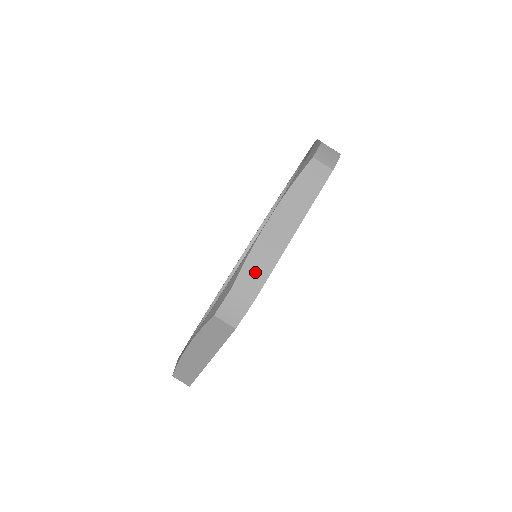
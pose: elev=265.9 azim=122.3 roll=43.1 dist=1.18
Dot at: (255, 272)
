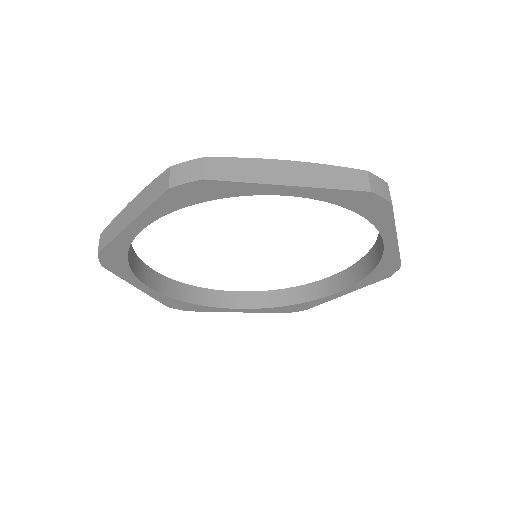
Dot at: occluded
